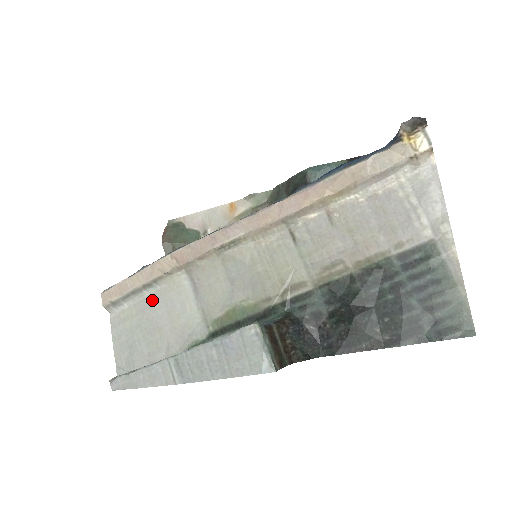
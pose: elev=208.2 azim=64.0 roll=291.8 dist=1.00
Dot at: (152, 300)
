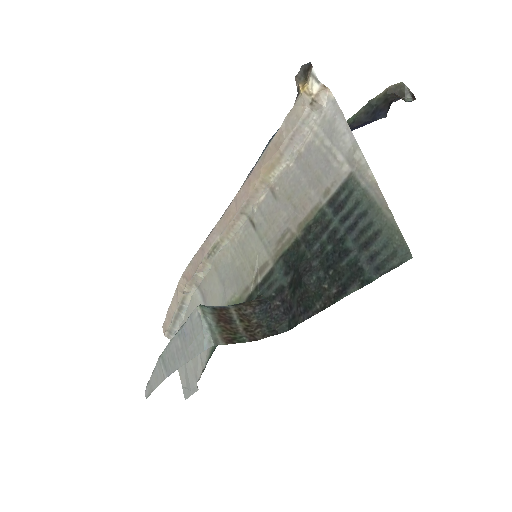
Dot at: occluded
